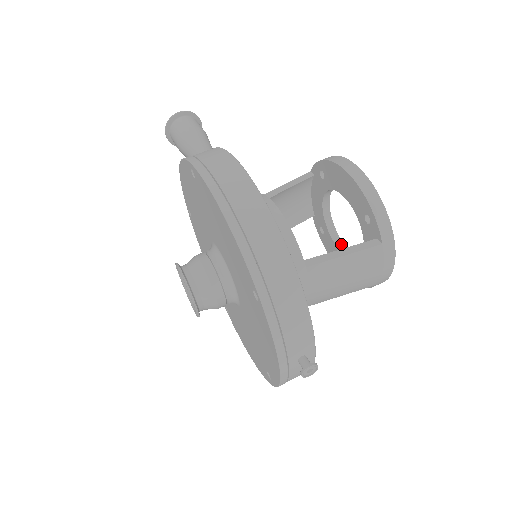
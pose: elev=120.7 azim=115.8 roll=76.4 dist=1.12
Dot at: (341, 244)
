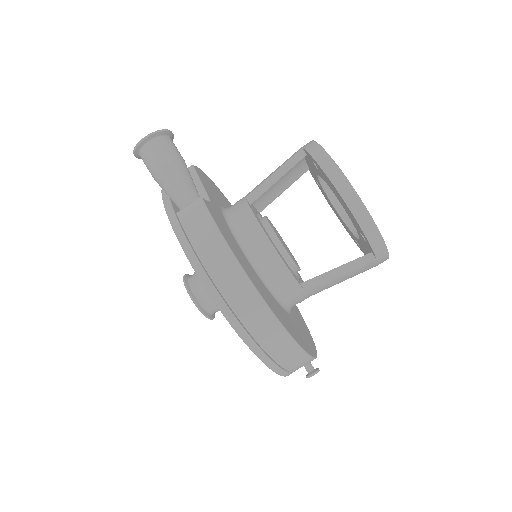
Dot at: (338, 203)
